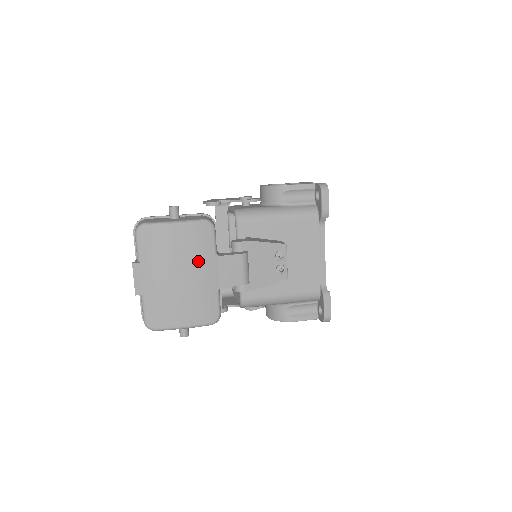
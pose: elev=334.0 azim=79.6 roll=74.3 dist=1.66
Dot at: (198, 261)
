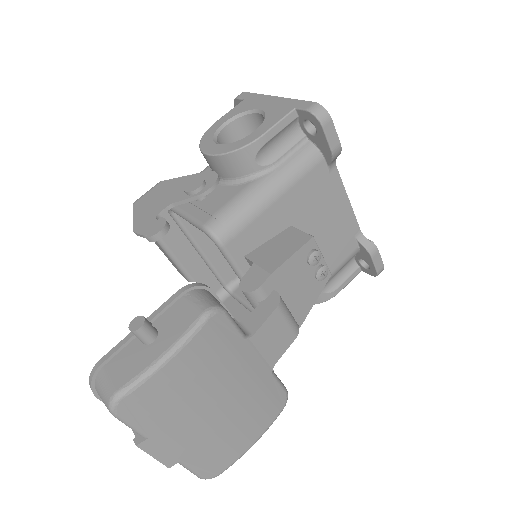
Dot at: (230, 369)
